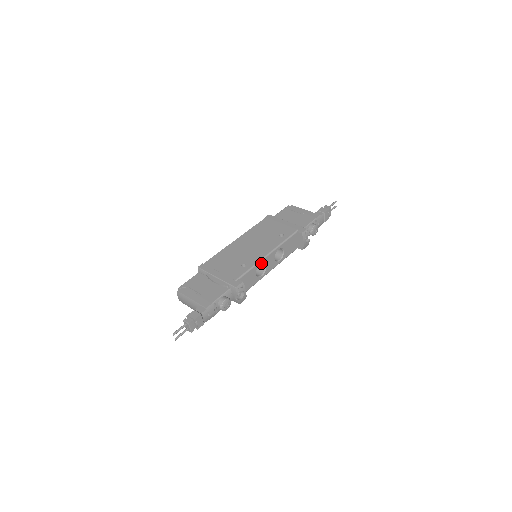
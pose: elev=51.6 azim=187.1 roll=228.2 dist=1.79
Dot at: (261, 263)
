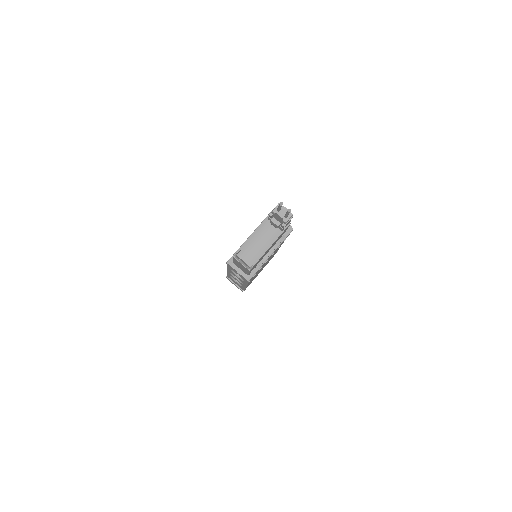
Dot at: occluded
